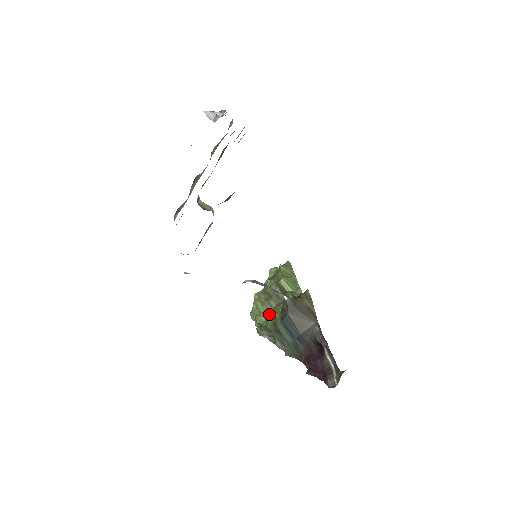
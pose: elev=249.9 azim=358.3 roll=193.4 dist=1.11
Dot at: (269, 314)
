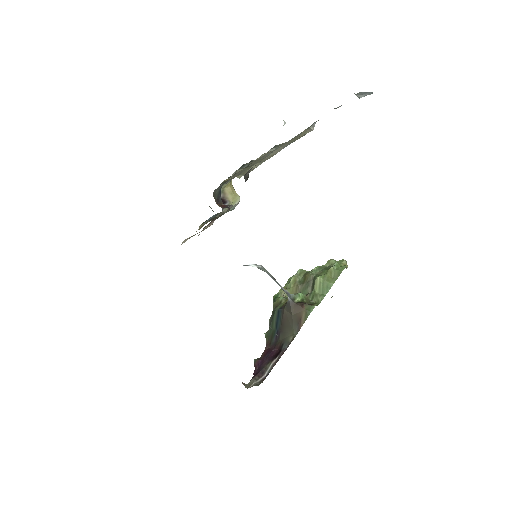
Dot at: occluded
